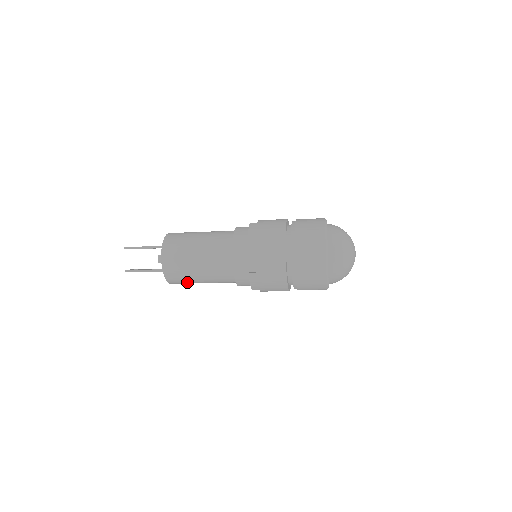
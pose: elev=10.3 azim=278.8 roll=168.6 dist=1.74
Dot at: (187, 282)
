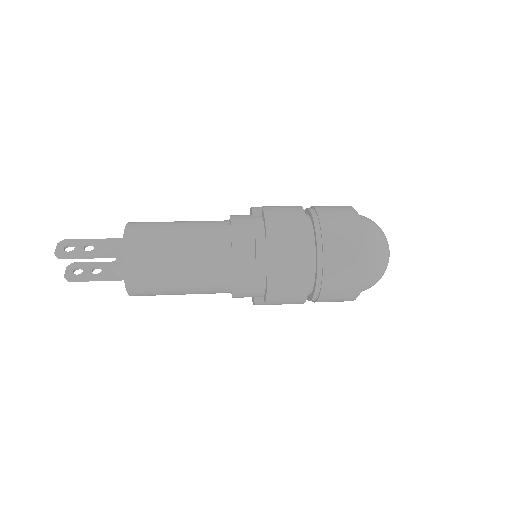
Dot at: occluded
